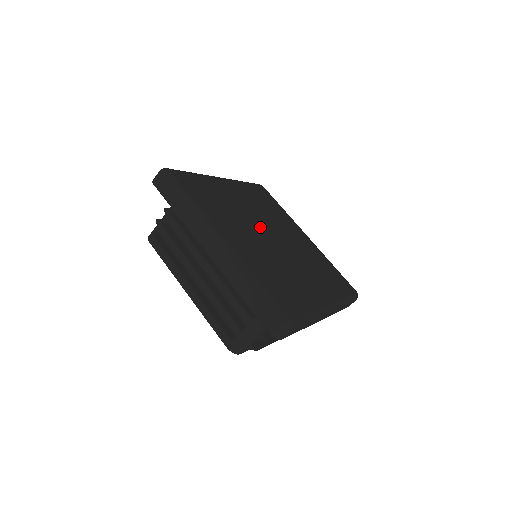
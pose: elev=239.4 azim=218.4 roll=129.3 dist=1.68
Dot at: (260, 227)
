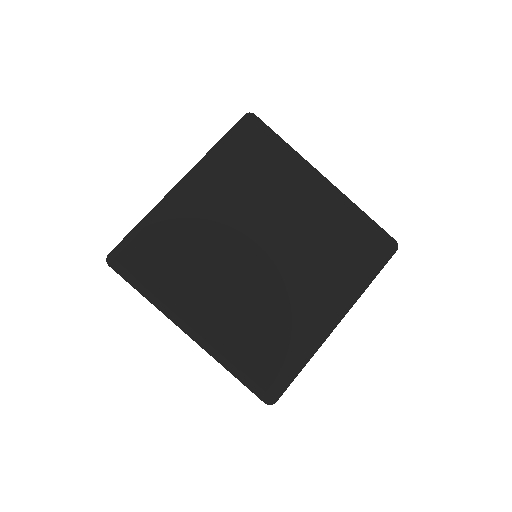
Dot at: (241, 248)
